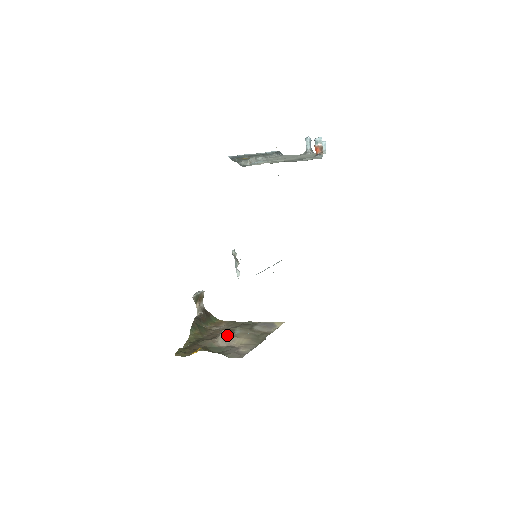
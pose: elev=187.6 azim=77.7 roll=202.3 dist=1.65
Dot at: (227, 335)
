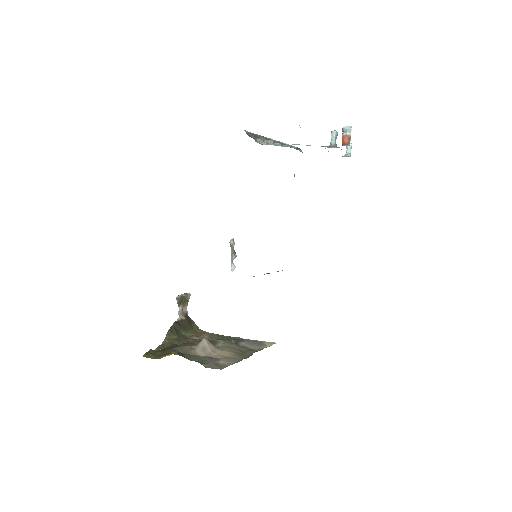
Dot at: (208, 344)
